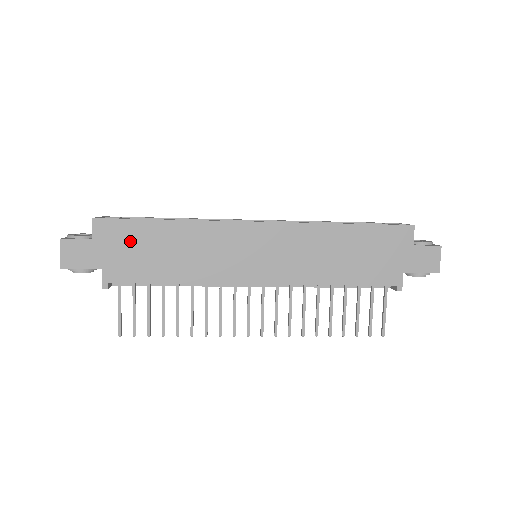
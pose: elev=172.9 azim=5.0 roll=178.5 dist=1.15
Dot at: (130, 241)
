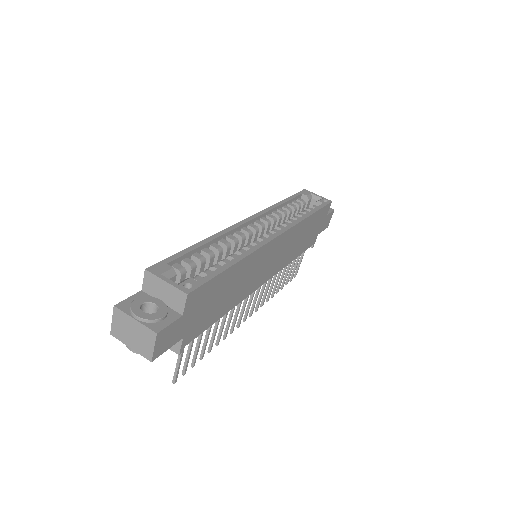
Dot at: (208, 298)
